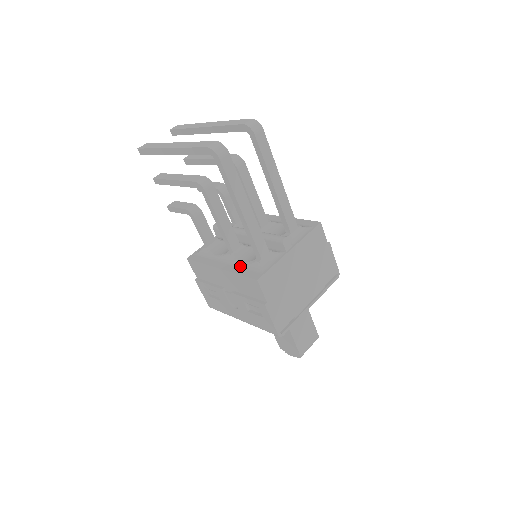
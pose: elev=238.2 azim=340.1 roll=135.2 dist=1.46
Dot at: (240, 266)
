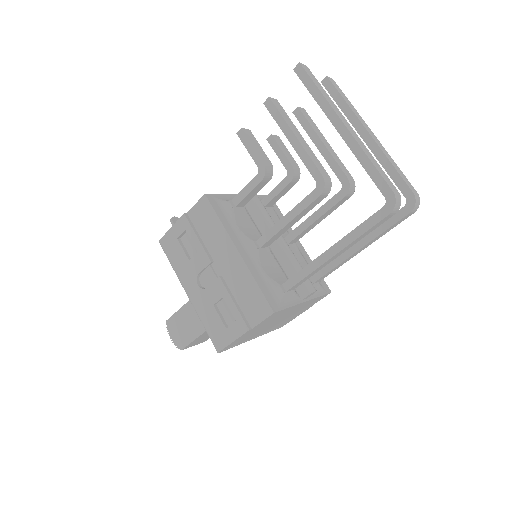
Dot at: (260, 273)
